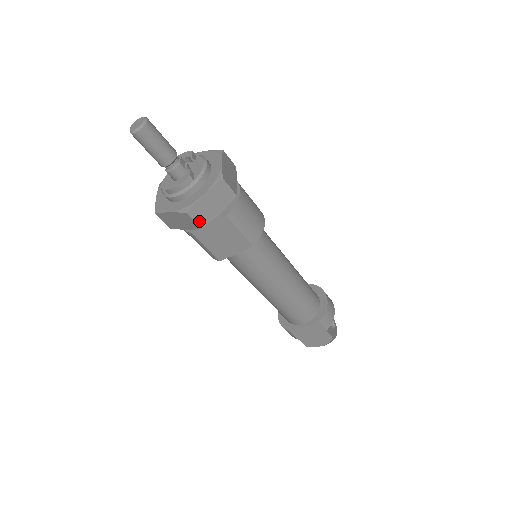
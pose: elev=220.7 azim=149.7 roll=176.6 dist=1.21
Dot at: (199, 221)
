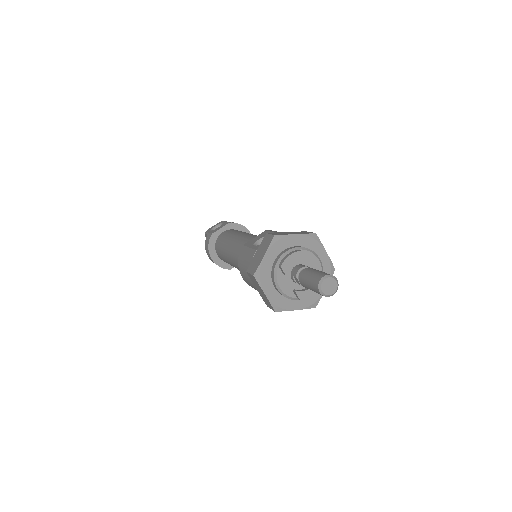
Dot at: occluded
